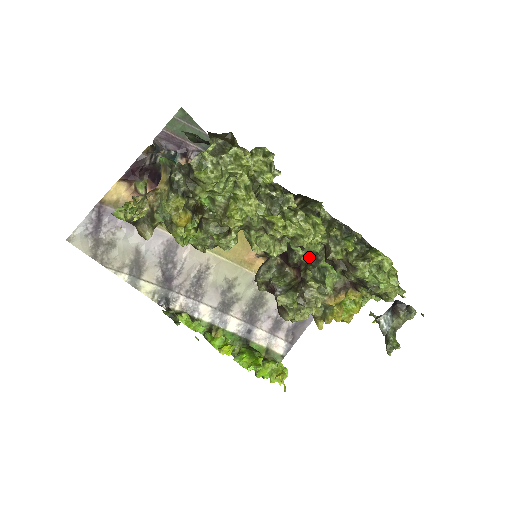
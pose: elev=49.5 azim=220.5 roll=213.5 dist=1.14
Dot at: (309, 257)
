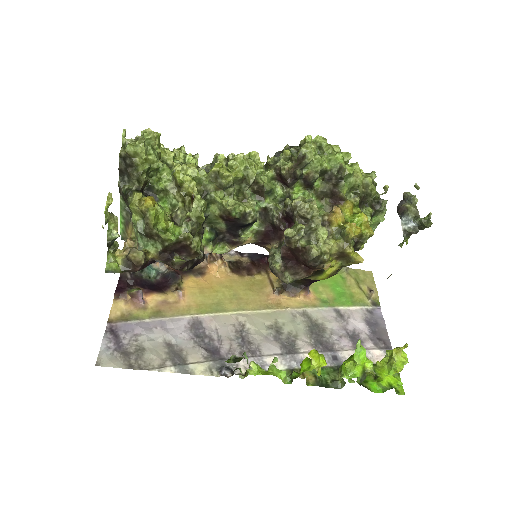
Dot at: (281, 203)
